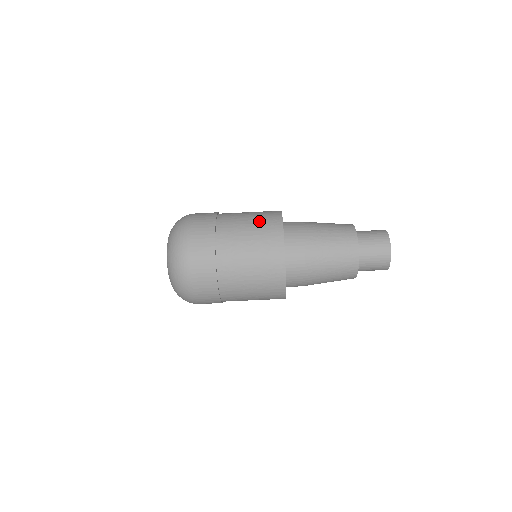
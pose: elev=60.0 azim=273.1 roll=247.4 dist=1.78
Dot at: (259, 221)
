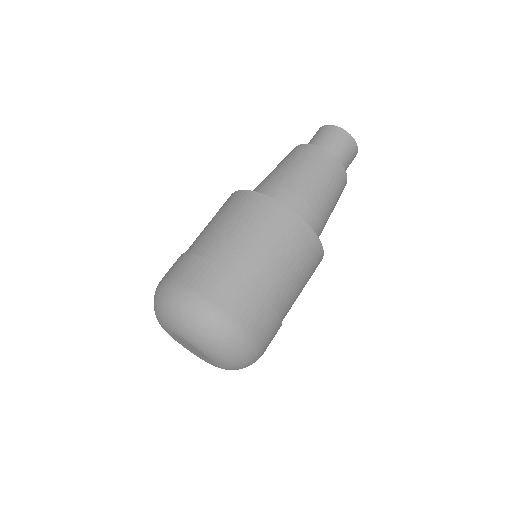
Dot at: occluded
